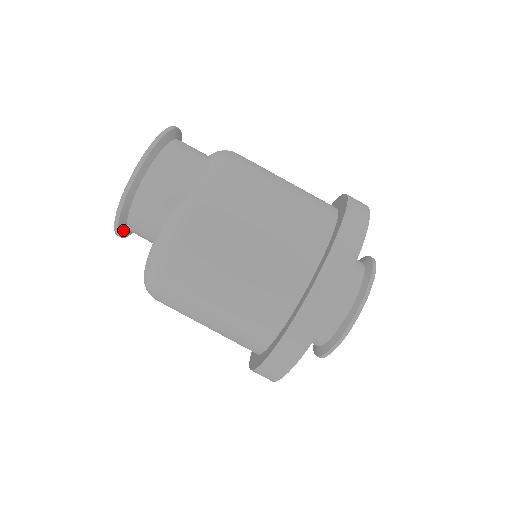
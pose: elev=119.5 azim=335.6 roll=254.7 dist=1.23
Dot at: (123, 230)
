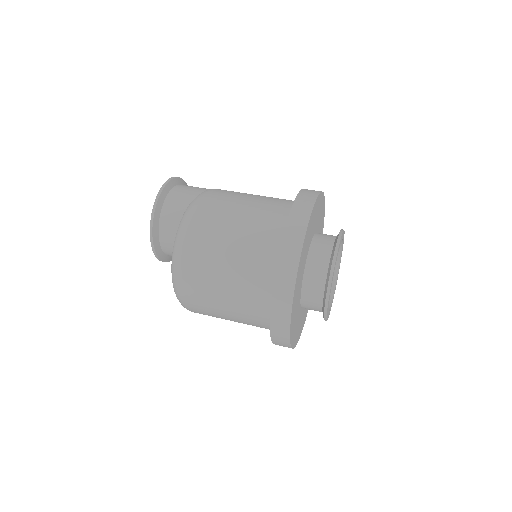
Dot at: (156, 233)
